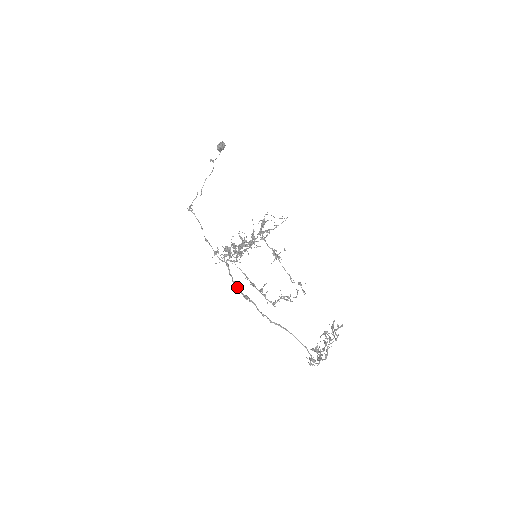
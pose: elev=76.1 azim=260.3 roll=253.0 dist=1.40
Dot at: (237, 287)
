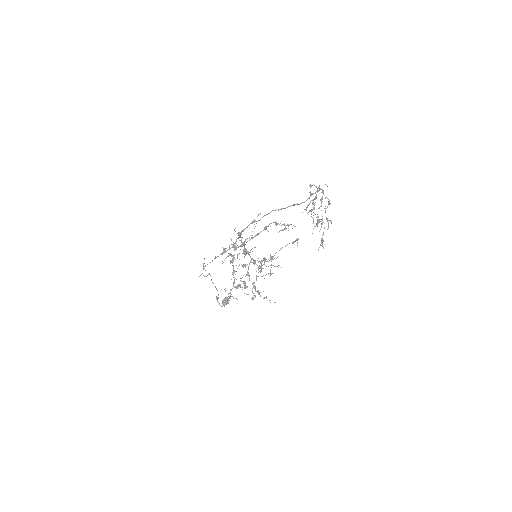
Dot at: occluded
